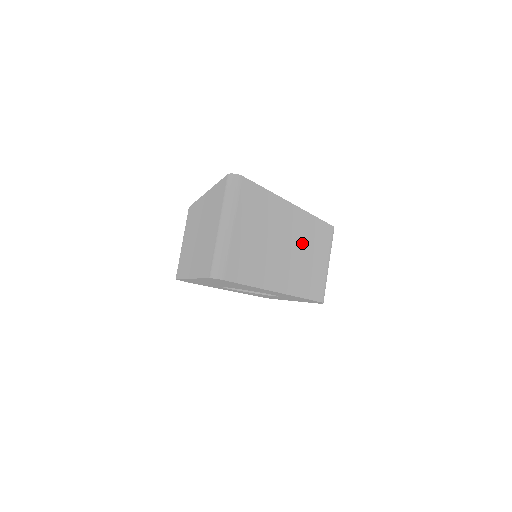
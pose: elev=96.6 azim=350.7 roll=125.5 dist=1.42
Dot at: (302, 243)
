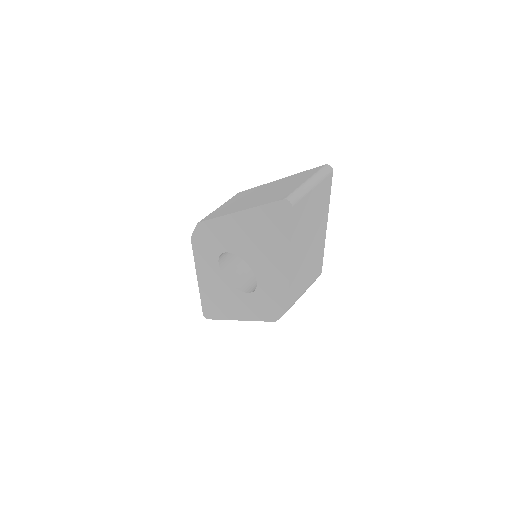
Dot at: (312, 254)
